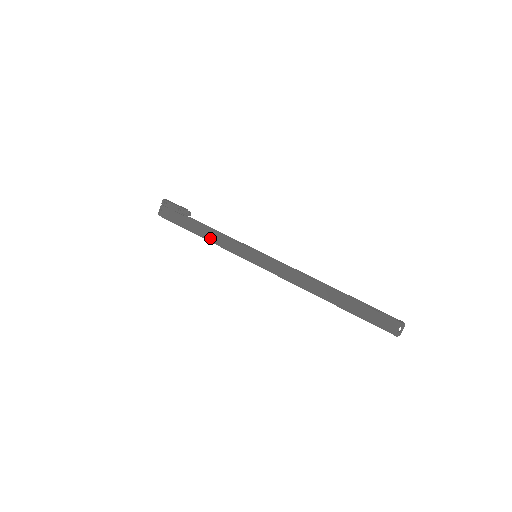
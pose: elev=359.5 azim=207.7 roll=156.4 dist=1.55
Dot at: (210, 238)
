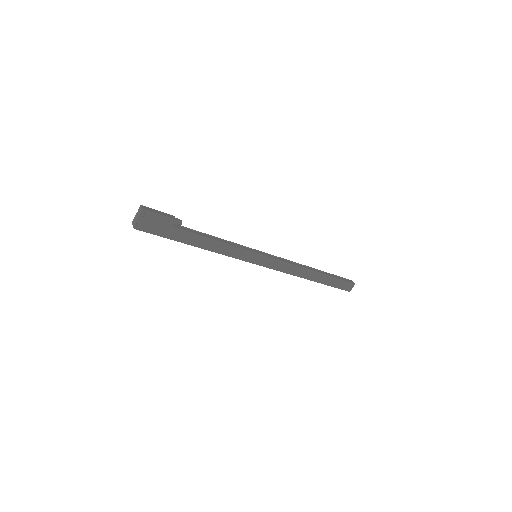
Dot at: (210, 248)
